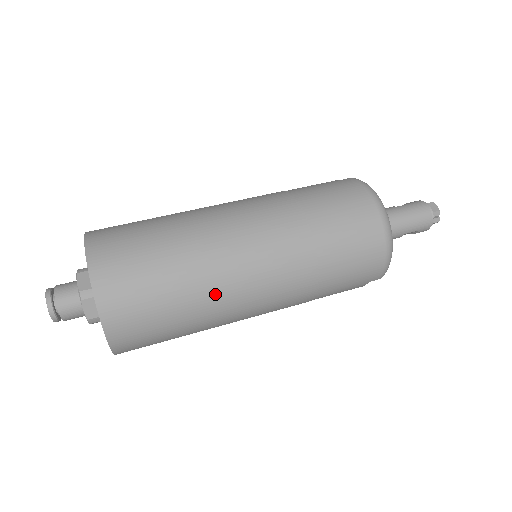
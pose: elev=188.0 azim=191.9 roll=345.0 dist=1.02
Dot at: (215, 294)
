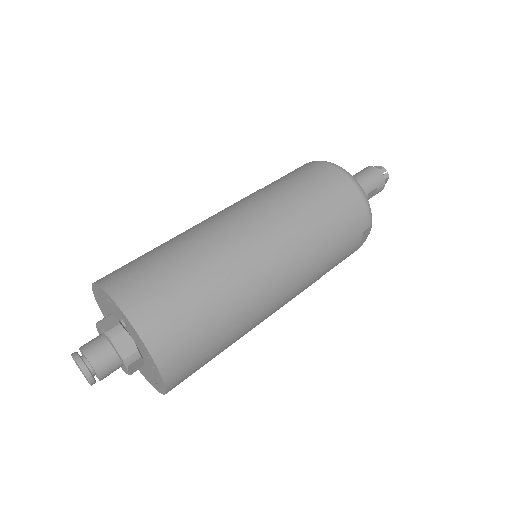
Dot at: (236, 275)
